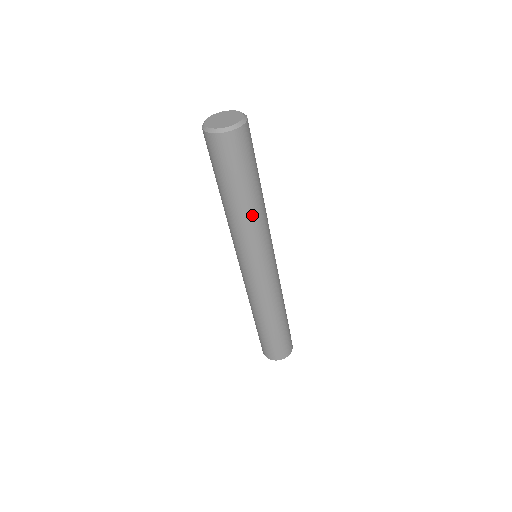
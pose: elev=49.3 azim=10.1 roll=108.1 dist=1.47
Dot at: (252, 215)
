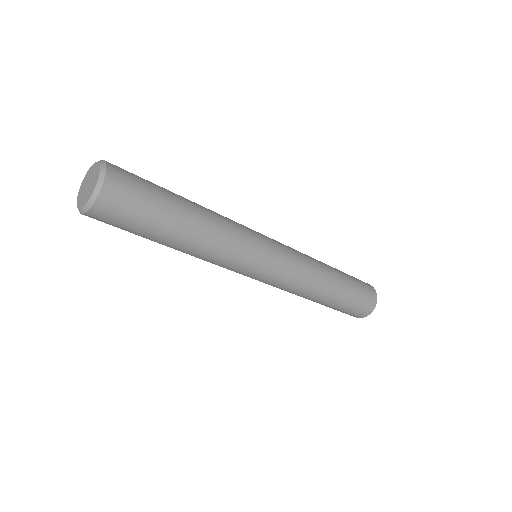
Dot at: (200, 248)
